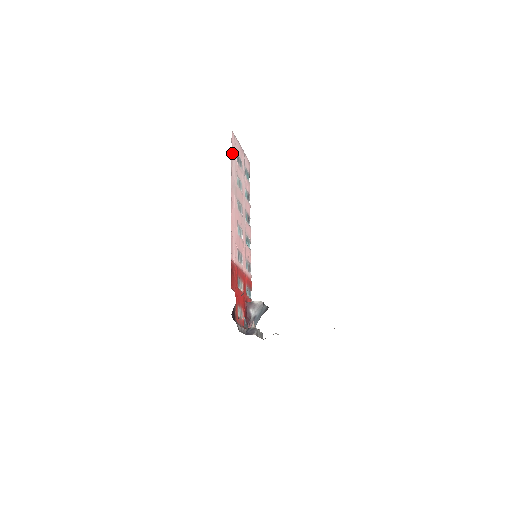
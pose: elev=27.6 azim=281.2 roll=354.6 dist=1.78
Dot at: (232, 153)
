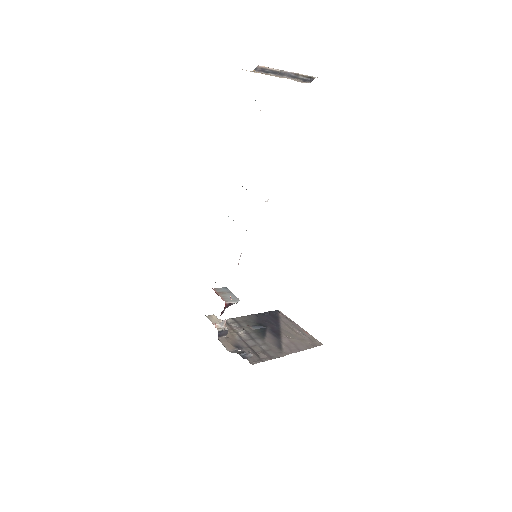
Dot at: occluded
